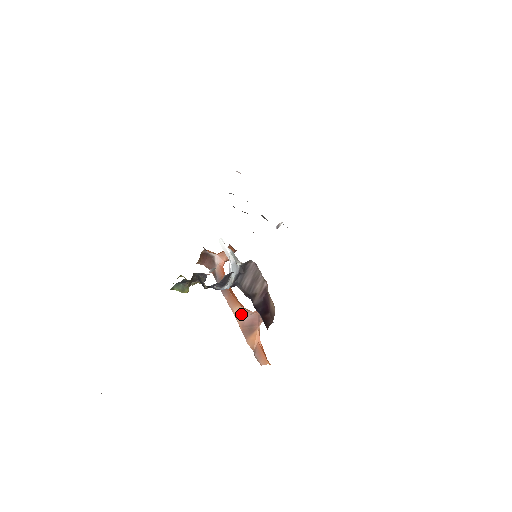
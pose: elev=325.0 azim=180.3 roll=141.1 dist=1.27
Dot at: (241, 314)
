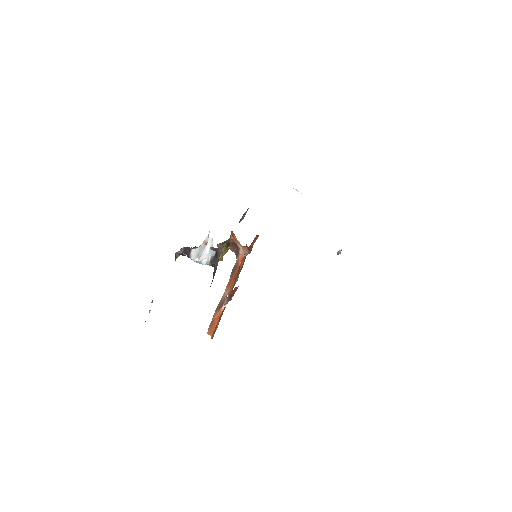
Dot at: (224, 294)
